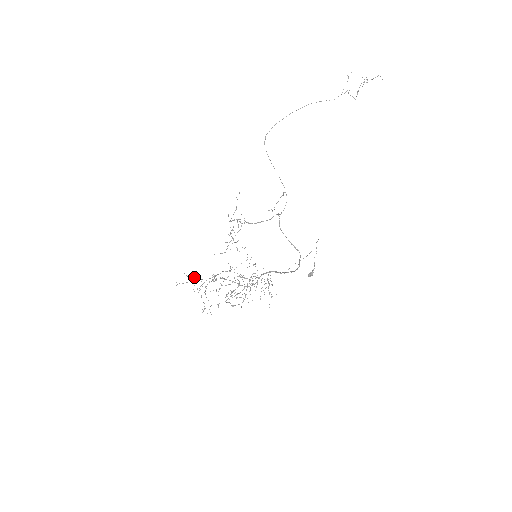
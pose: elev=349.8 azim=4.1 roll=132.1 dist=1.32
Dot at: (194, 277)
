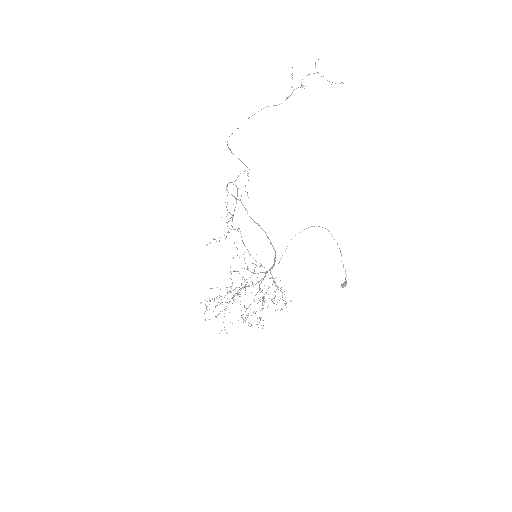
Dot at: (216, 298)
